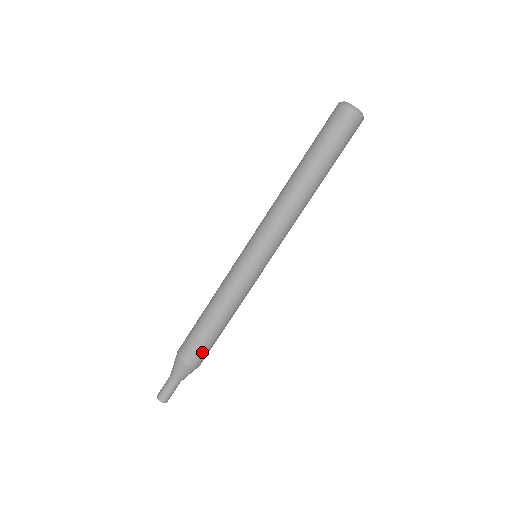
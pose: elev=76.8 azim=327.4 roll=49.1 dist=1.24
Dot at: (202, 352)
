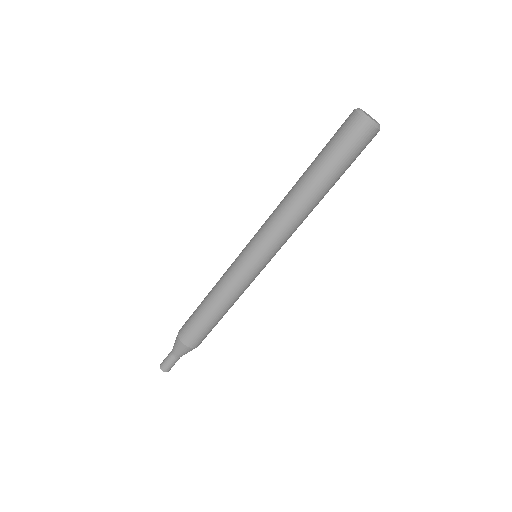
Dot at: (199, 336)
